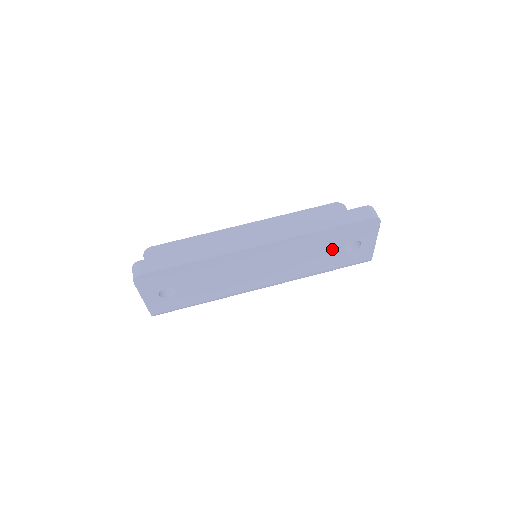
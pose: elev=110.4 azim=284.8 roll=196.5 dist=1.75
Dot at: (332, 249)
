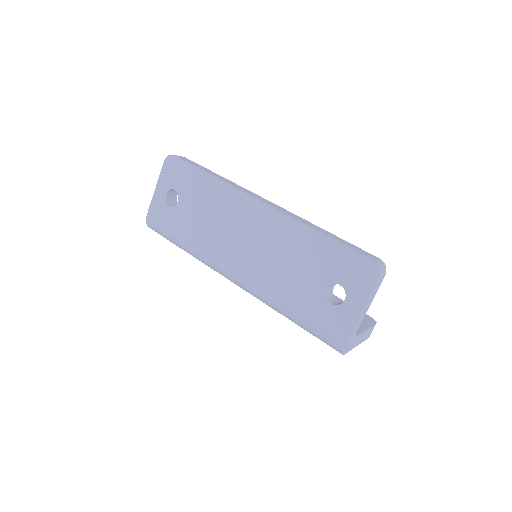
Dot at: (314, 276)
